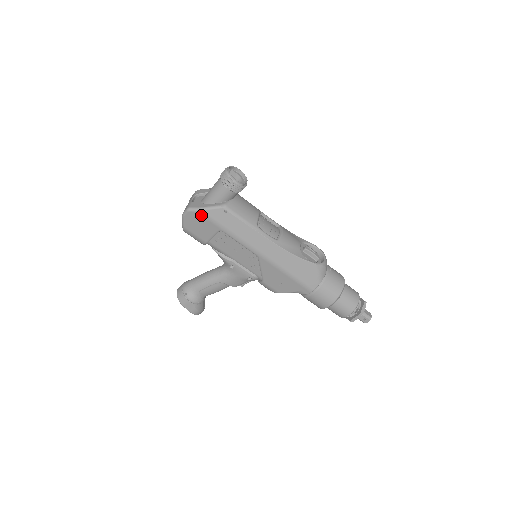
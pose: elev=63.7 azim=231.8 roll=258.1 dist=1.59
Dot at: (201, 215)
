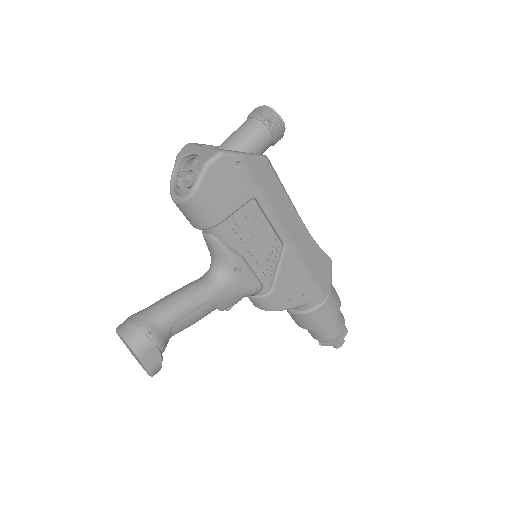
Dot at: (240, 165)
